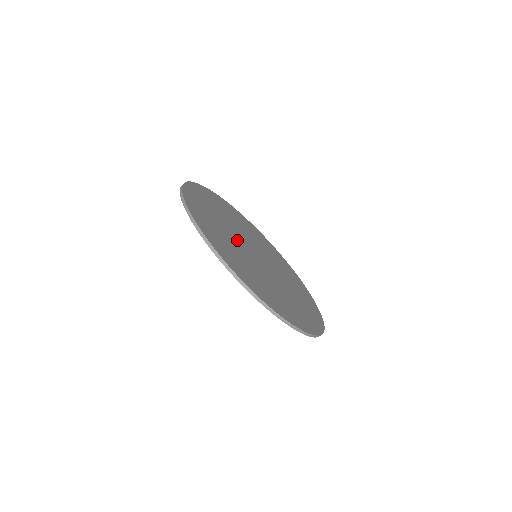
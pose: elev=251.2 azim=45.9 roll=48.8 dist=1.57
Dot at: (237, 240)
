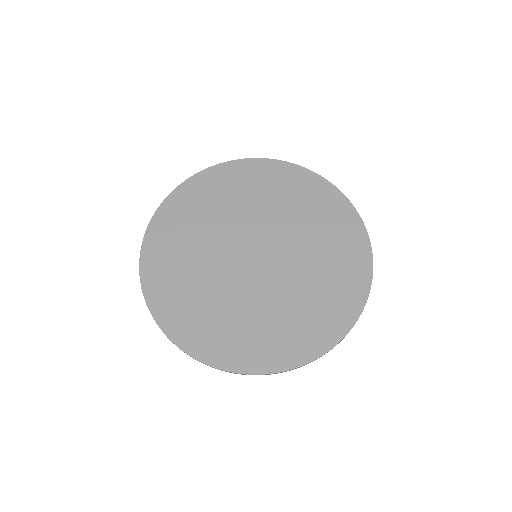
Dot at: (224, 271)
